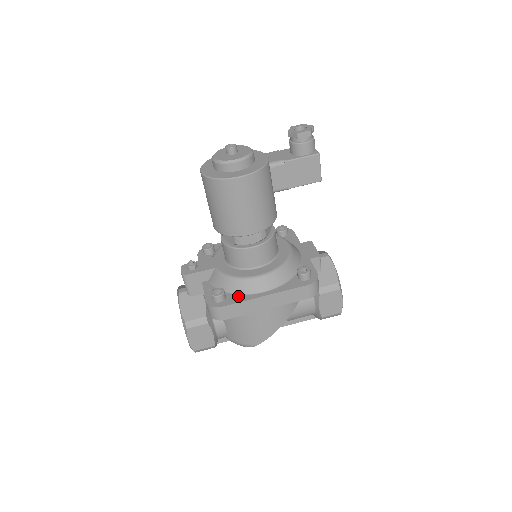
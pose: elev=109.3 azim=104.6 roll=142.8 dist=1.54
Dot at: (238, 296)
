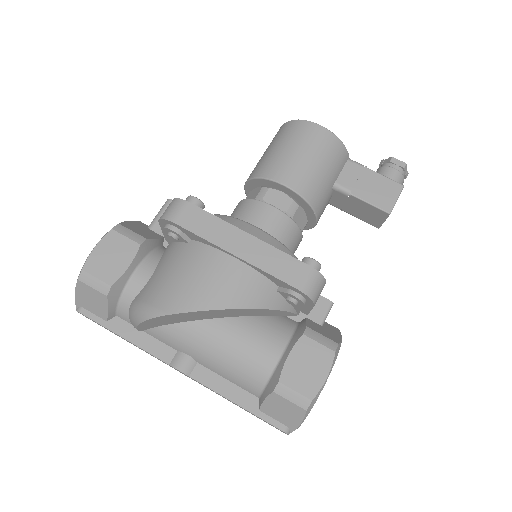
Dot at: occluded
